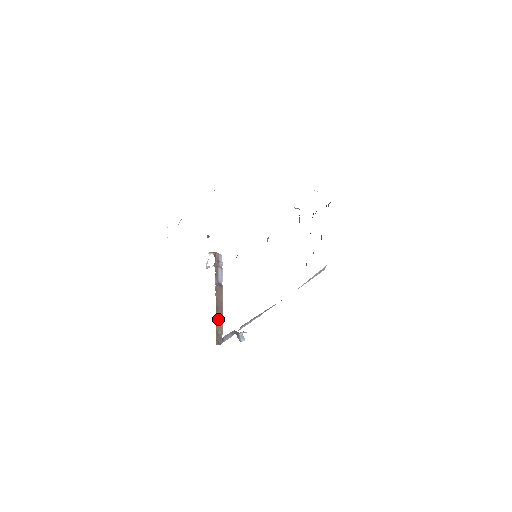
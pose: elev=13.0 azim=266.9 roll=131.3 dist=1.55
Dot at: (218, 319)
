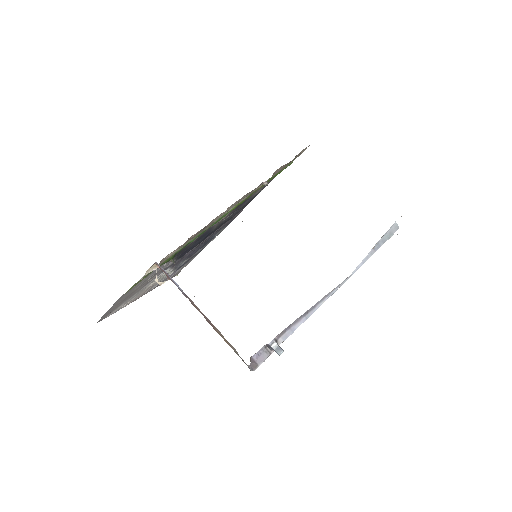
Dot at: (222, 337)
